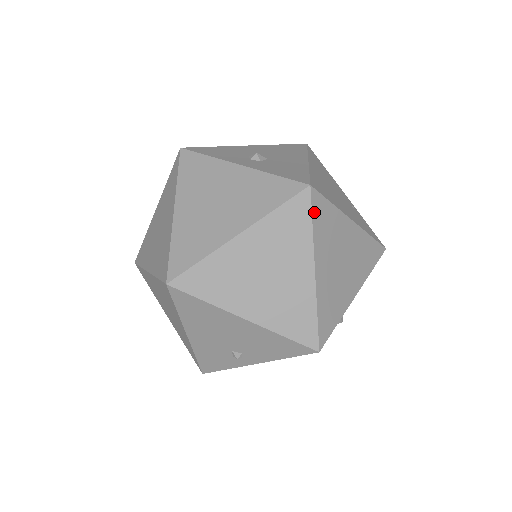
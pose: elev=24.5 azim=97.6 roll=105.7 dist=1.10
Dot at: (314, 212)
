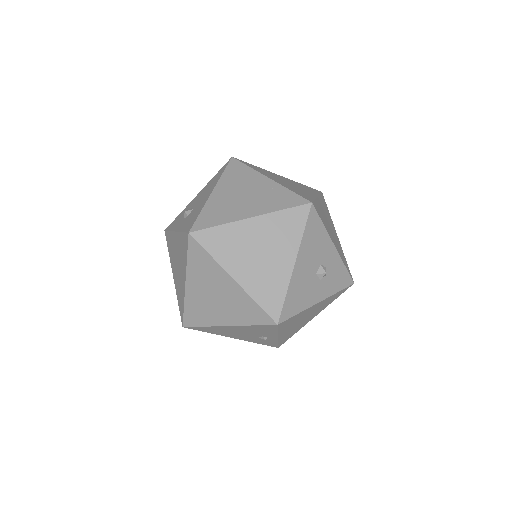
Dot at: (205, 245)
